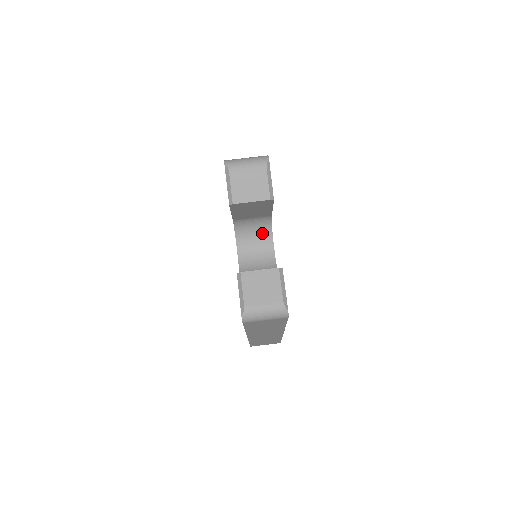
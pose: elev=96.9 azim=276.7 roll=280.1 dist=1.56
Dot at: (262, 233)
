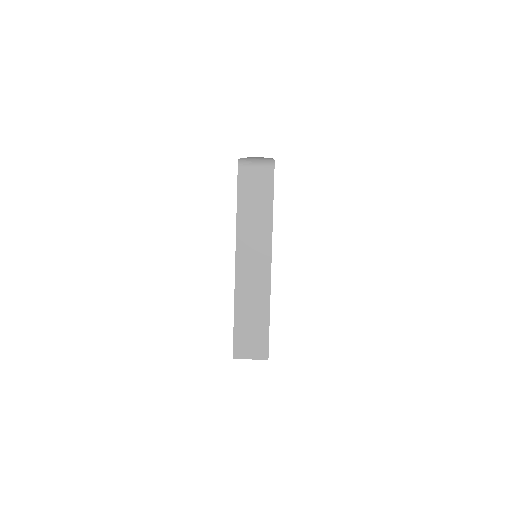
Dot at: occluded
